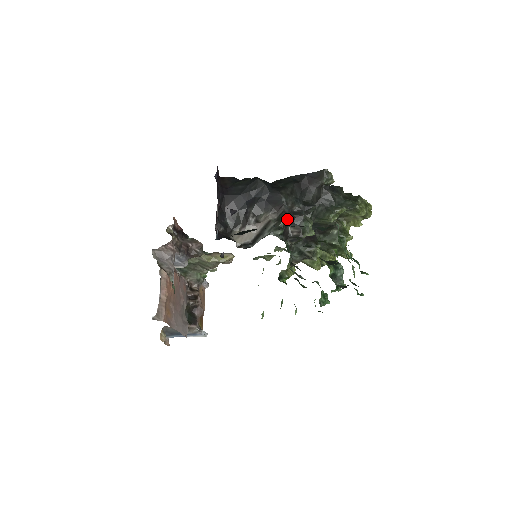
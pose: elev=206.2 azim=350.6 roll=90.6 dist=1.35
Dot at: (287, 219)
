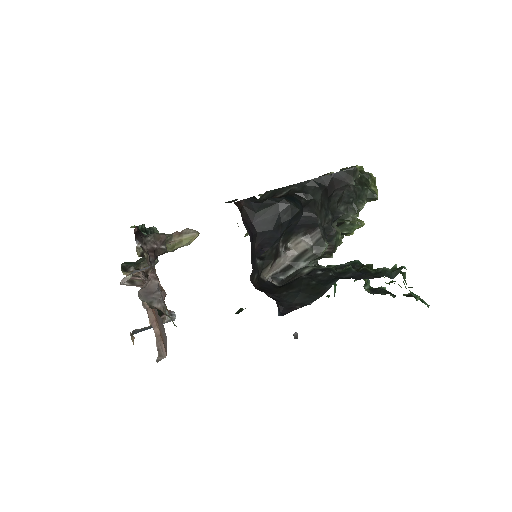
Dot at: (327, 246)
